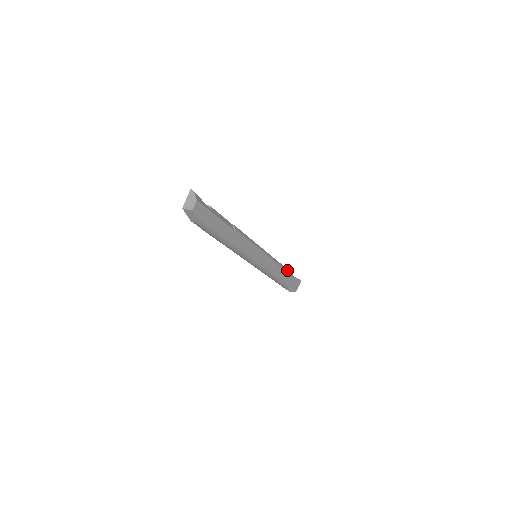
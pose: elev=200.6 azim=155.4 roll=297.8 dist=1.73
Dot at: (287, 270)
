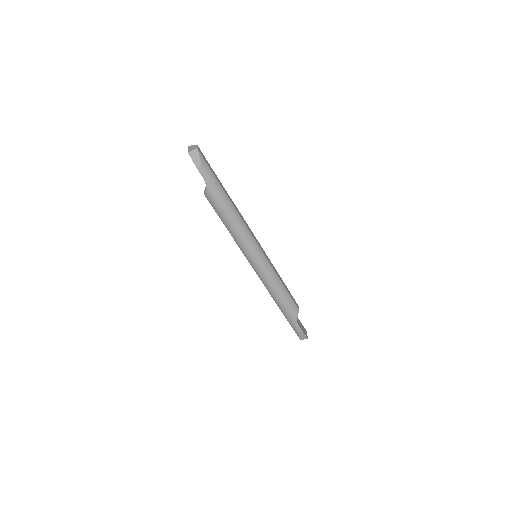
Dot at: occluded
